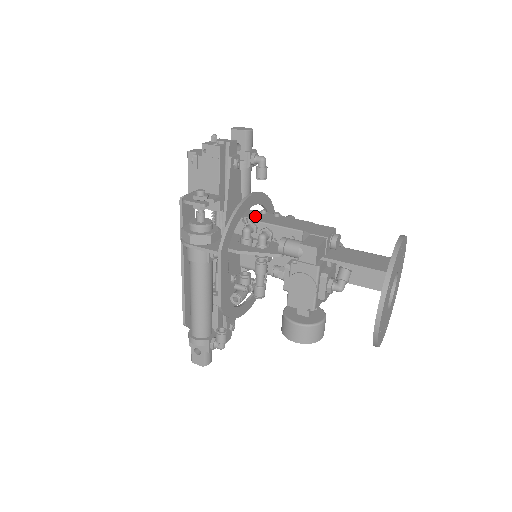
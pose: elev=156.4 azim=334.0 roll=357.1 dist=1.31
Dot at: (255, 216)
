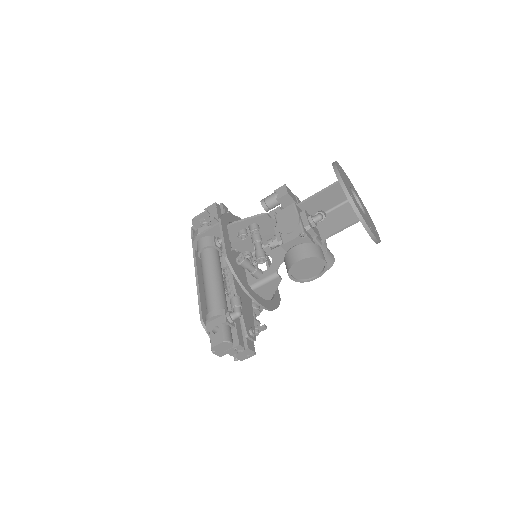
Dot at: occluded
